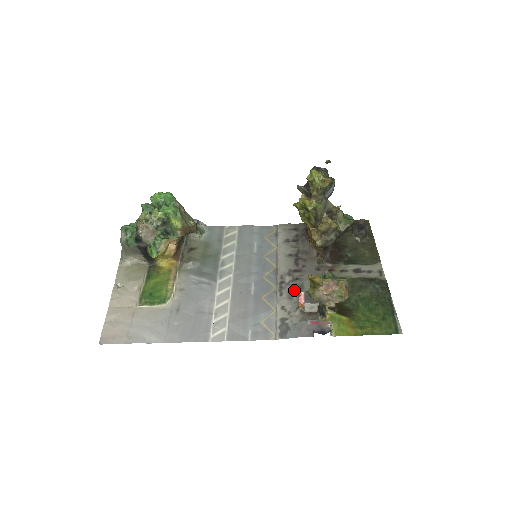
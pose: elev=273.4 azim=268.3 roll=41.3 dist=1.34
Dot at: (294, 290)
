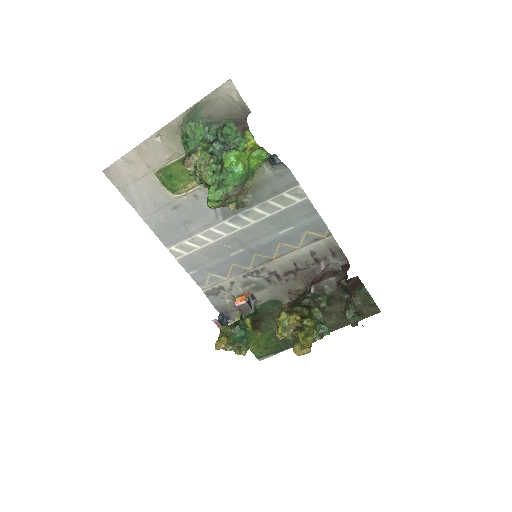
Dot at: (254, 285)
